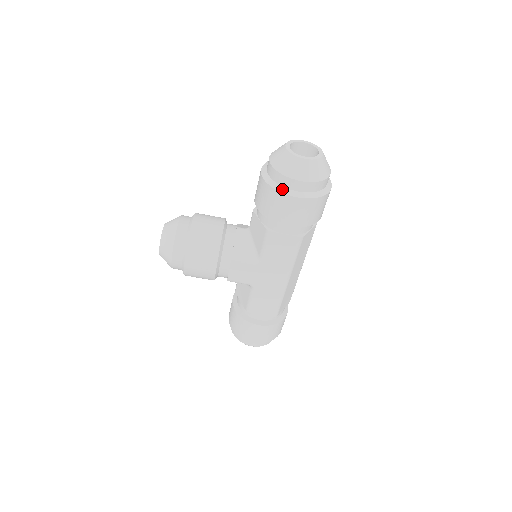
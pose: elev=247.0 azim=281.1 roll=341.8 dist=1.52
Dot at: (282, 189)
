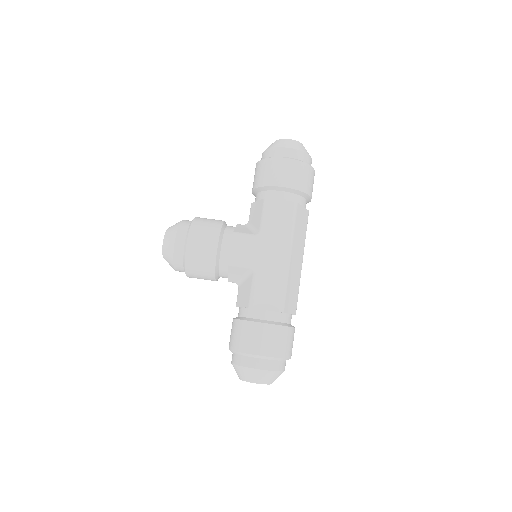
Dot at: (274, 157)
